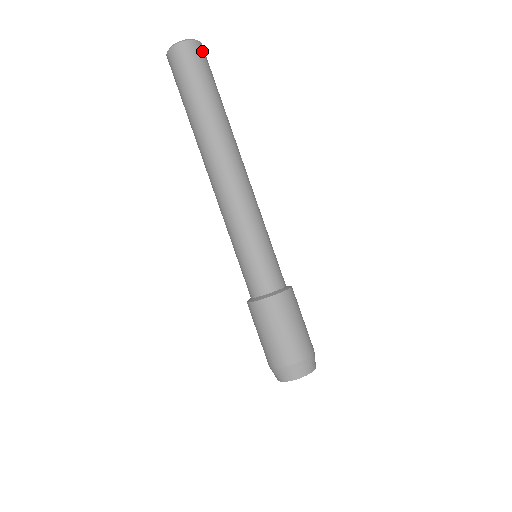
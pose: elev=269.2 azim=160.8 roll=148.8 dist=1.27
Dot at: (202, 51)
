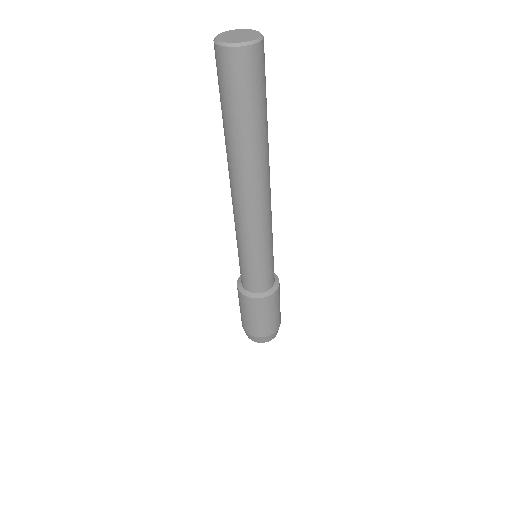
Dot at: (246, 61)
